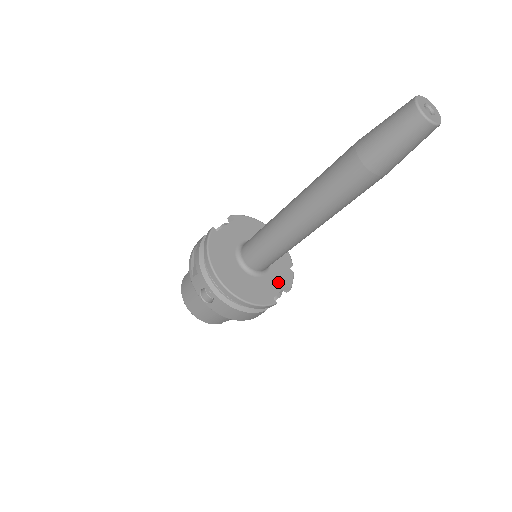
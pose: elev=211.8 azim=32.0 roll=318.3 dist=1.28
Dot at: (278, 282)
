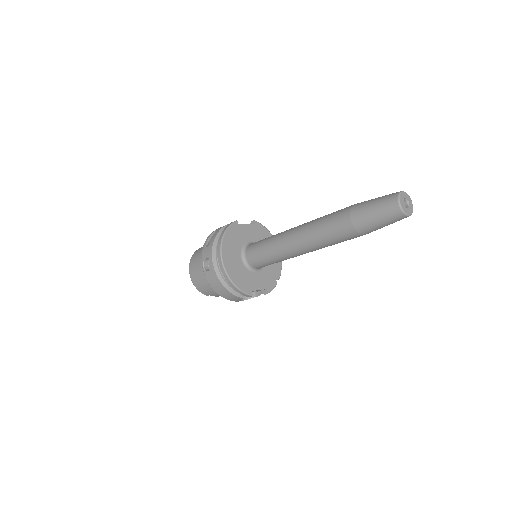
Dot at: (262, 283)
